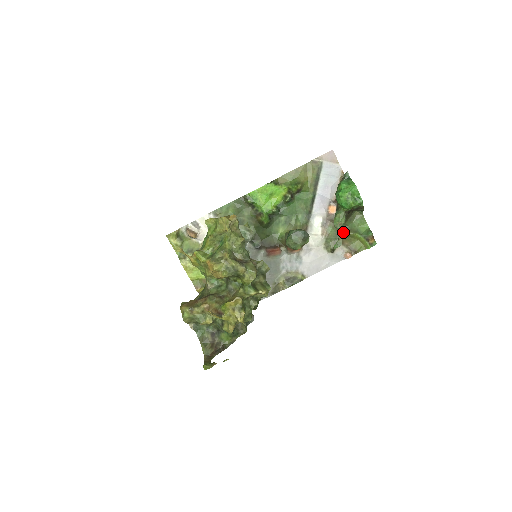
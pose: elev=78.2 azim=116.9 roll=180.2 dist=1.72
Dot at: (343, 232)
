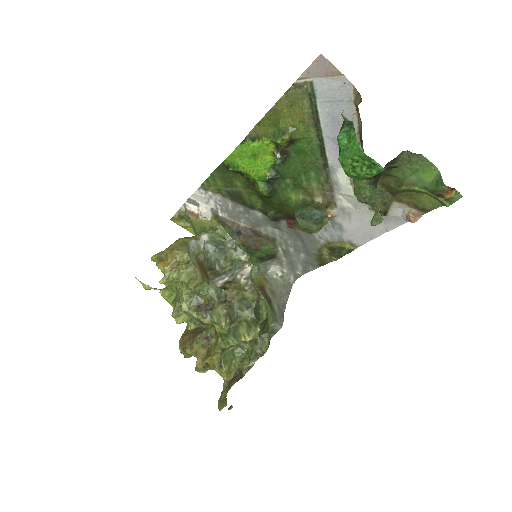
Dot at: (391, 187)
